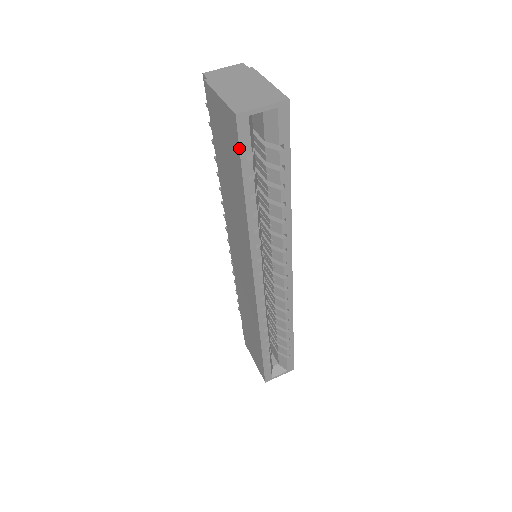
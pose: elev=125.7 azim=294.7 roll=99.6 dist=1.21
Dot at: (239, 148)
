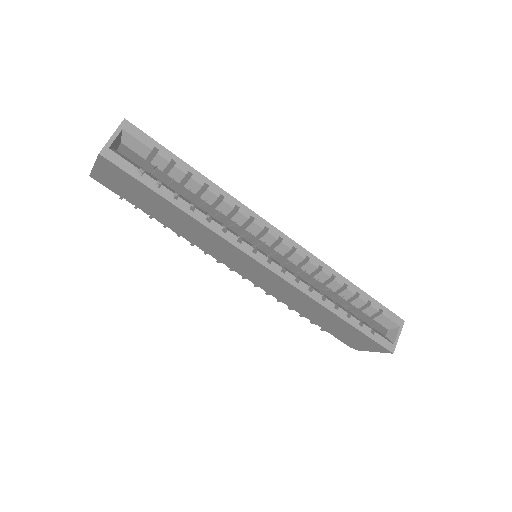
Dot at: (126, 172)
